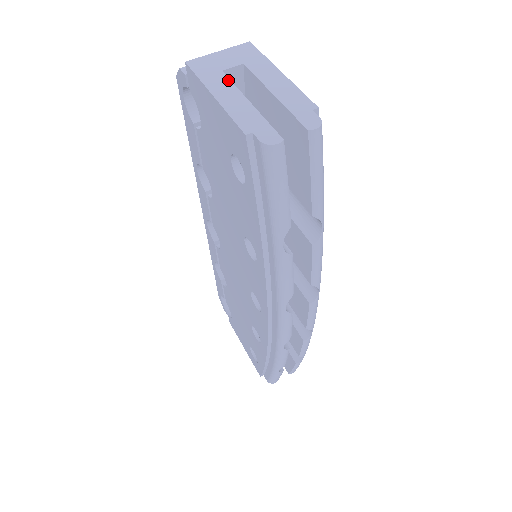
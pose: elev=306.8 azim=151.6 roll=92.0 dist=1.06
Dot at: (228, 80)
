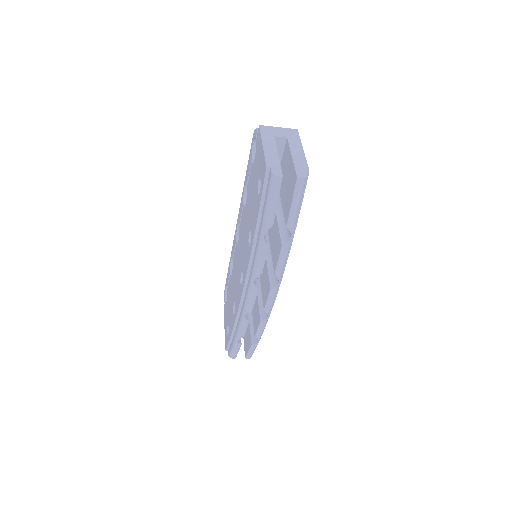
Dot at: (274, 141)
